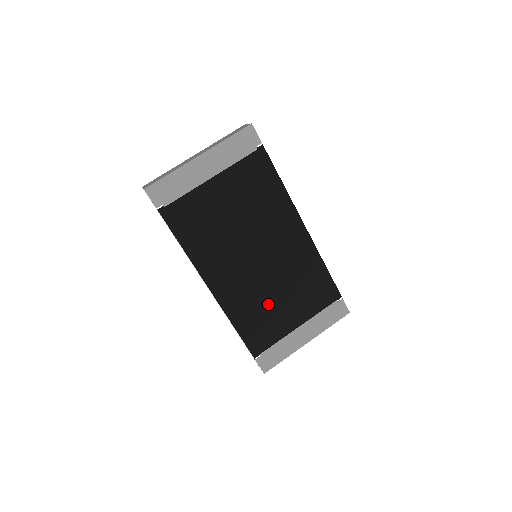
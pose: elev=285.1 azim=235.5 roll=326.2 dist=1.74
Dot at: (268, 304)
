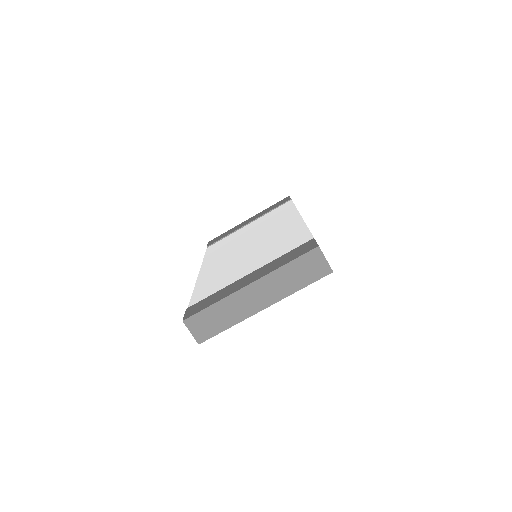
Dot at: occluded
